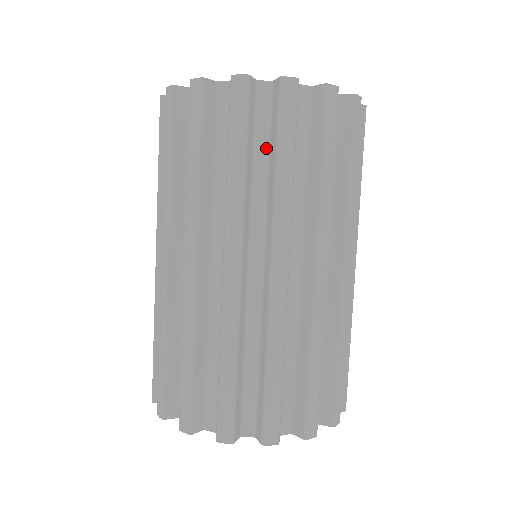
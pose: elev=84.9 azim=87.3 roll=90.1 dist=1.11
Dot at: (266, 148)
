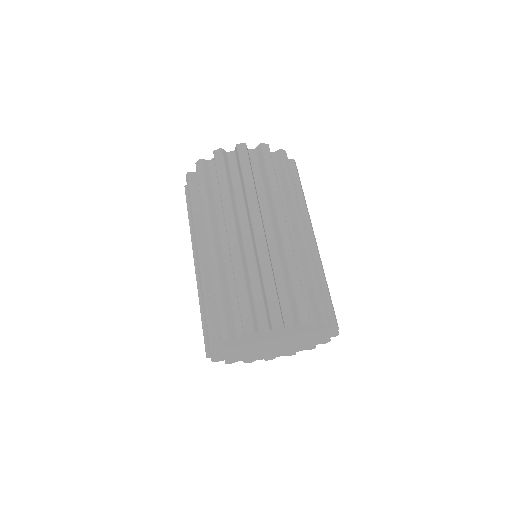
Dot at: (238, 178)
